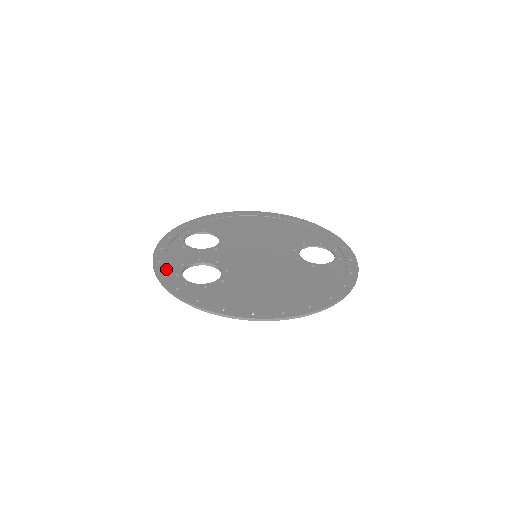
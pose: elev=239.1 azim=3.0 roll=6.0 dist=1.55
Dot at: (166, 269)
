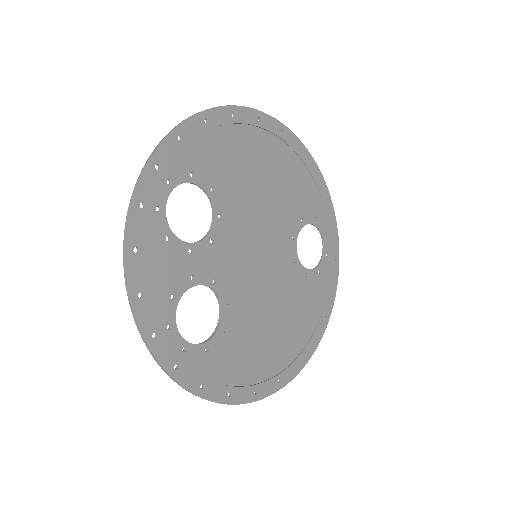
Dot at: (154, 317)
